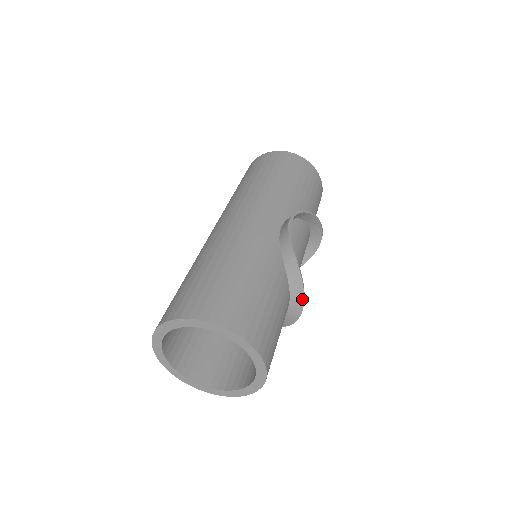
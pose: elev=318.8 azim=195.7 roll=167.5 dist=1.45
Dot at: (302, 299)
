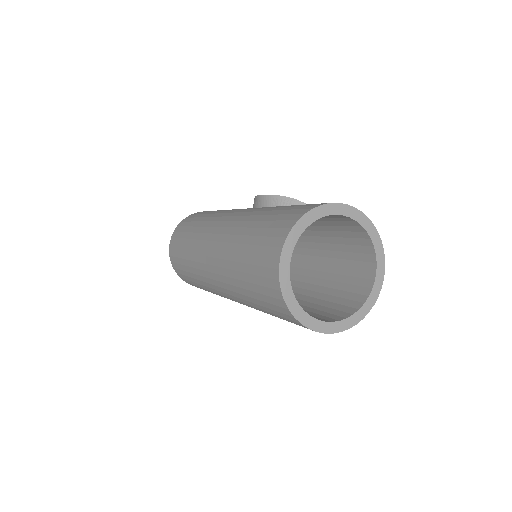
Dot at: occluded
